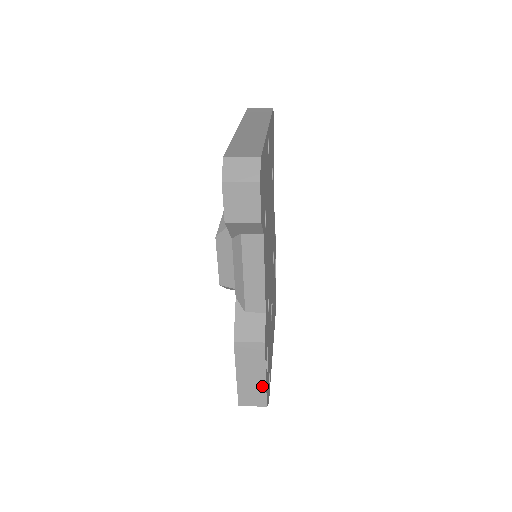
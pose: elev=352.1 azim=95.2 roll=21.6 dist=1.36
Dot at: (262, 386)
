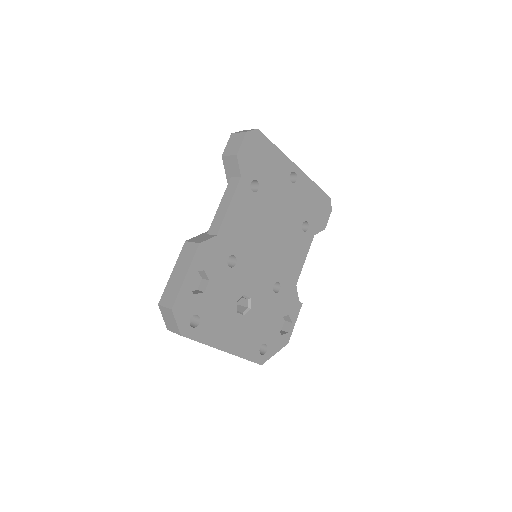
Dot at: (179, 286)
